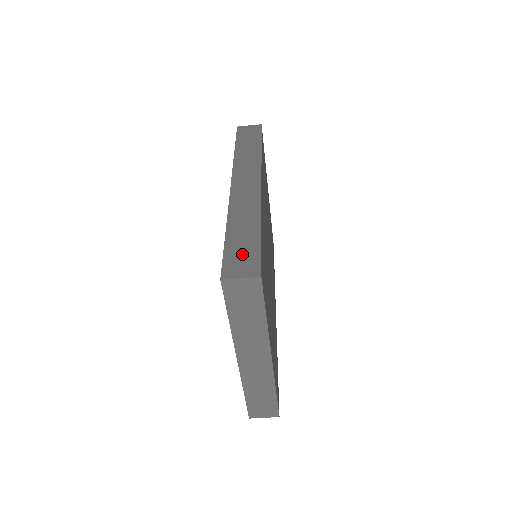
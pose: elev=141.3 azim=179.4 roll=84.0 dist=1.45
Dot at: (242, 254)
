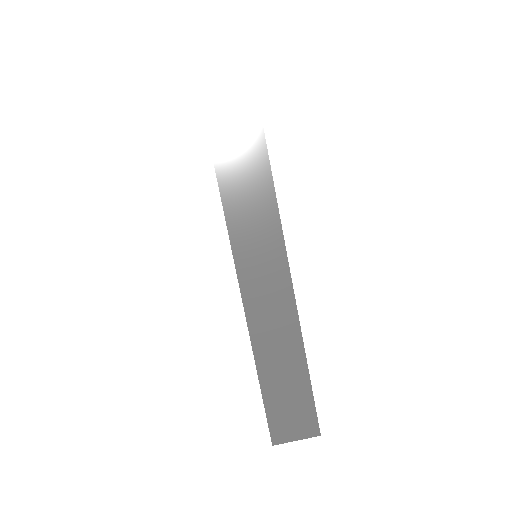
Dot at: occluded
